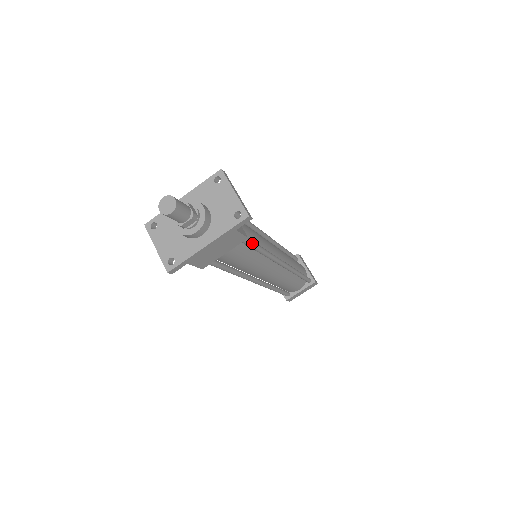
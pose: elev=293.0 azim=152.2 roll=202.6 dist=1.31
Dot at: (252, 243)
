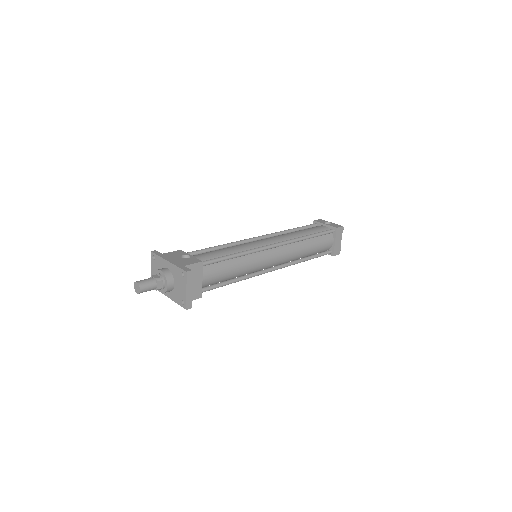
Dot at: occluded
